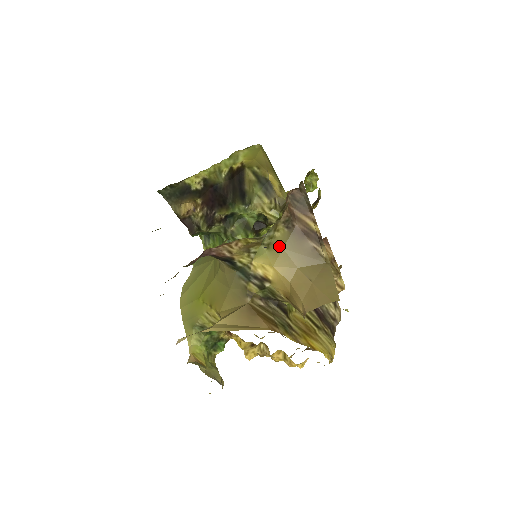
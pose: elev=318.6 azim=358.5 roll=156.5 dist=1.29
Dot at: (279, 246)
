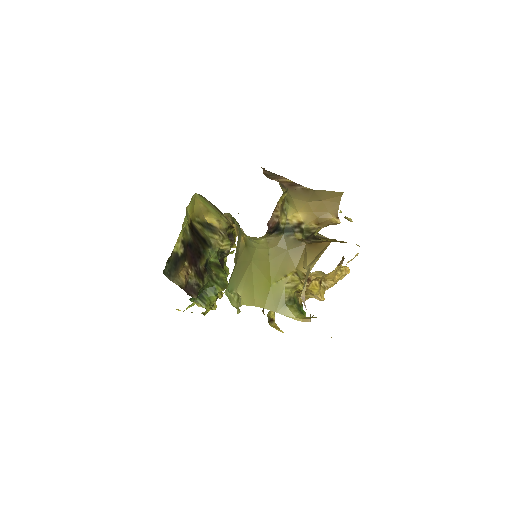
Dot at: (290, 198)
